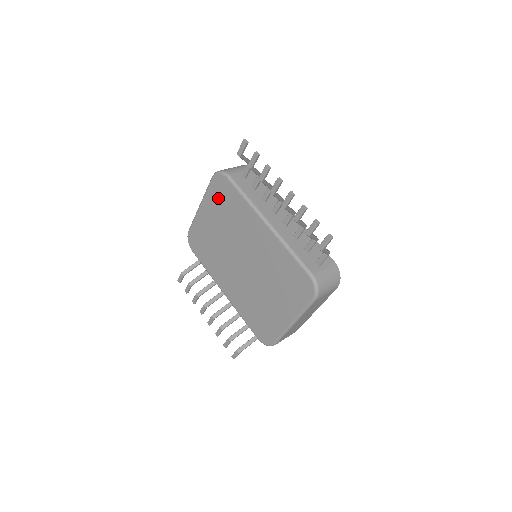
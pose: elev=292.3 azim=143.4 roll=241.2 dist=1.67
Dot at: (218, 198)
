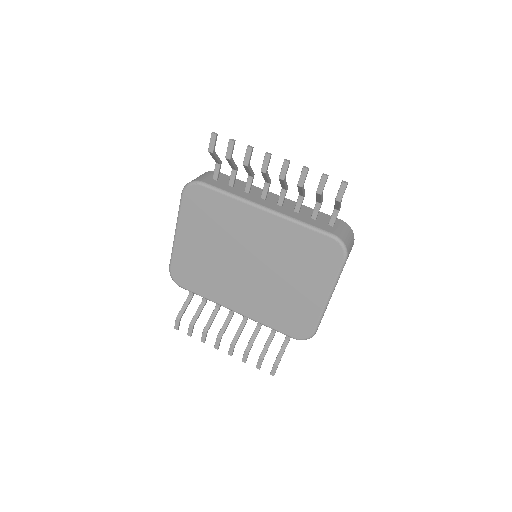
Dot at: (197, 212)
